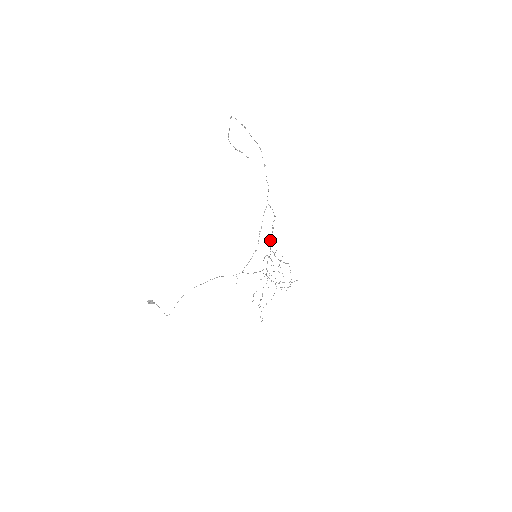
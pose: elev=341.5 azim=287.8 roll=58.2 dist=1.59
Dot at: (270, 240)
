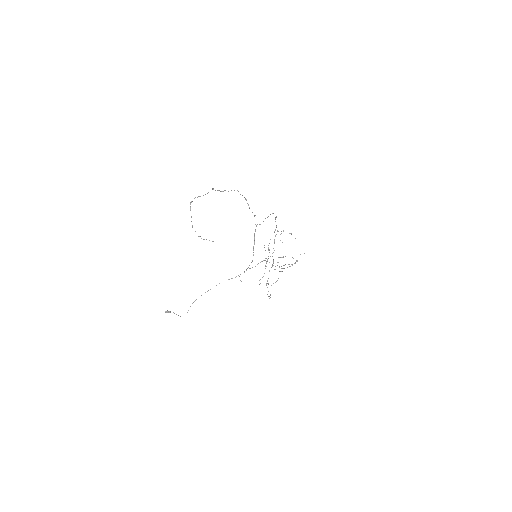
Dot at: occluded
